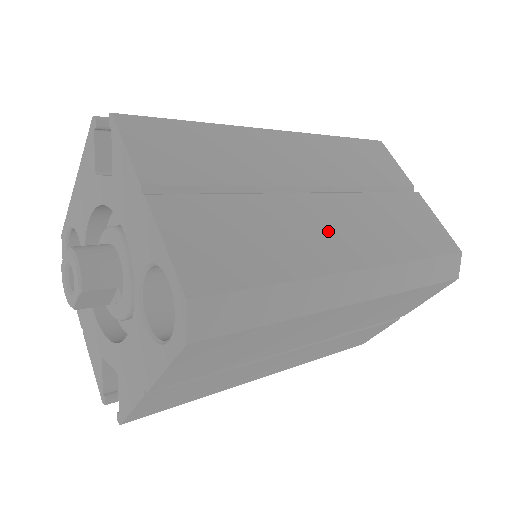
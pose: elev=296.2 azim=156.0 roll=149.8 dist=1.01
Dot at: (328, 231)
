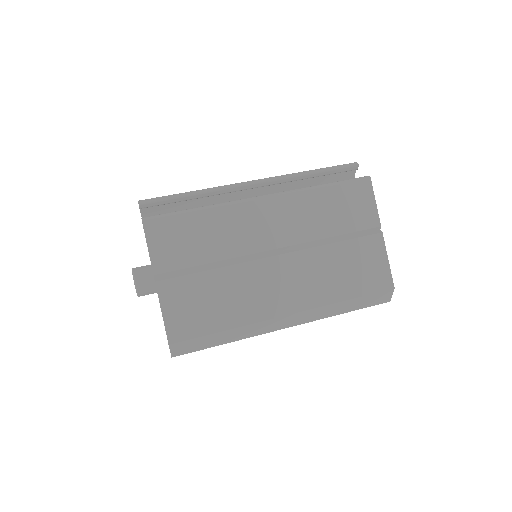
Dot at: (273, 288)
